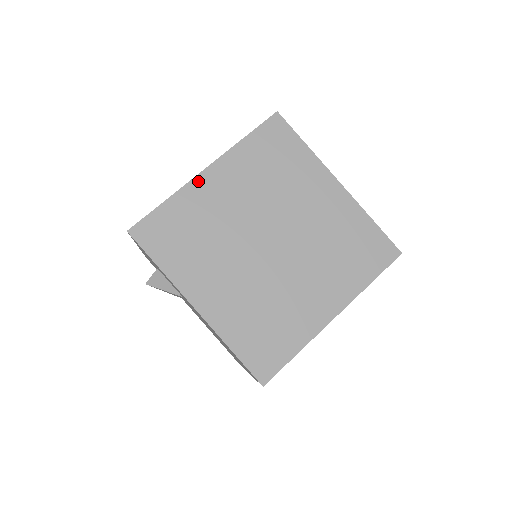
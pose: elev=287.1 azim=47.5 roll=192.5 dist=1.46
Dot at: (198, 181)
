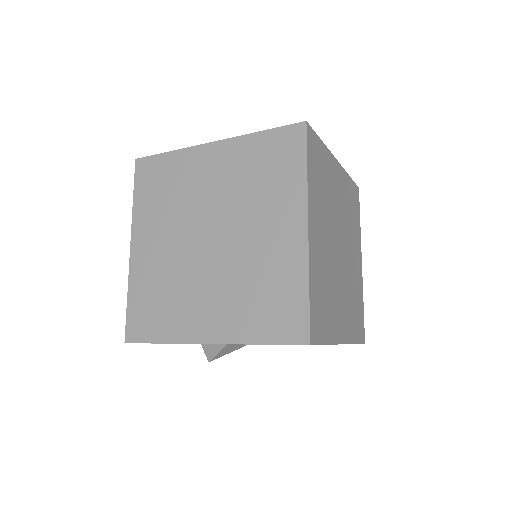
Dot at: (133, 260)
